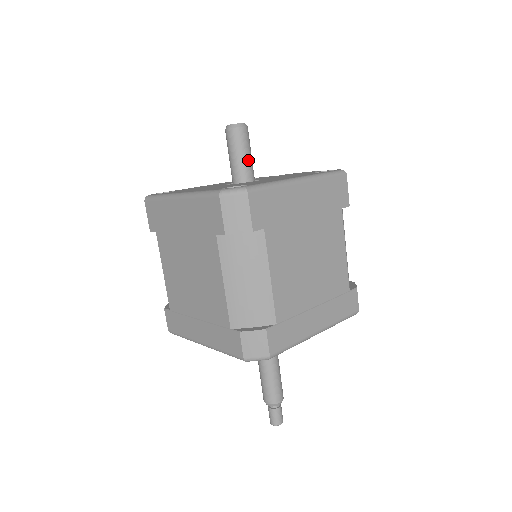
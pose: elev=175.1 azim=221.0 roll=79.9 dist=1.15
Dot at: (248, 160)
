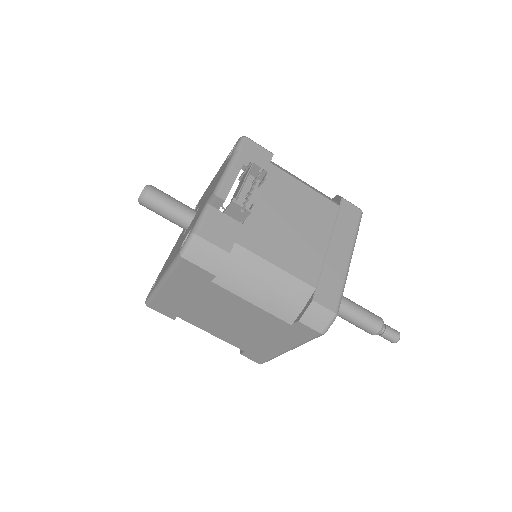
Dot at: (169, 218)
